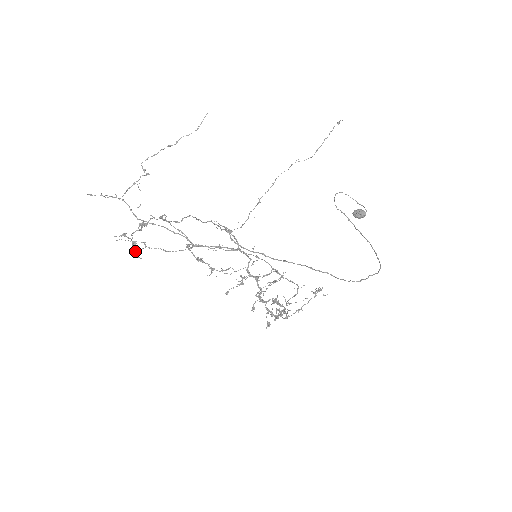
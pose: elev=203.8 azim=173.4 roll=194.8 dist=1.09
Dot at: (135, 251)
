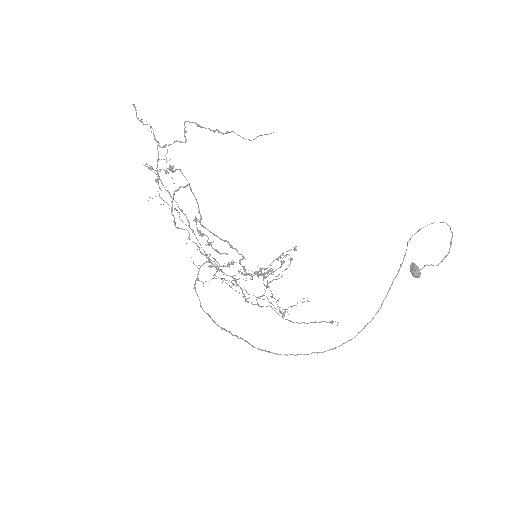
Dot at: (158, 183)
